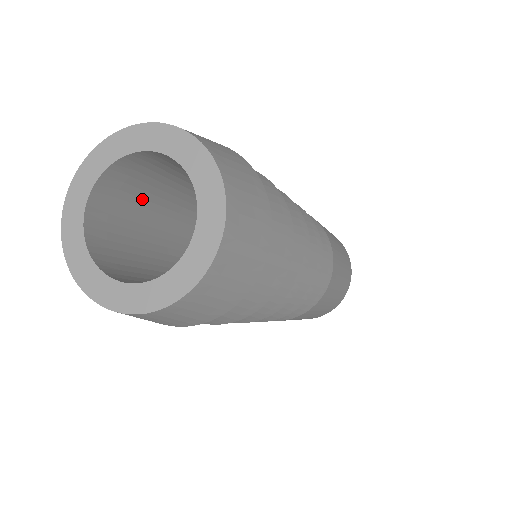
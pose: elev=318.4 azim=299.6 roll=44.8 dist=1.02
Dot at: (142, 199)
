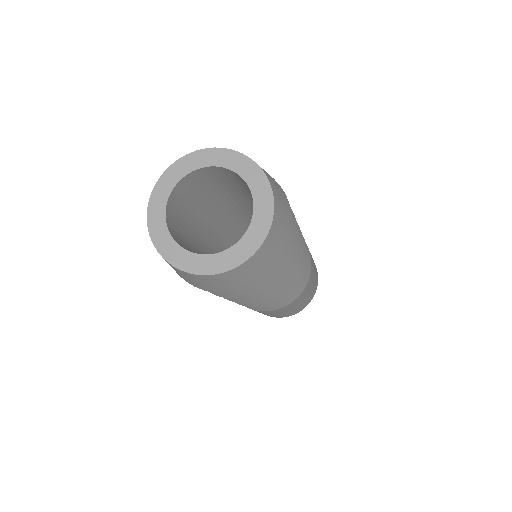
Dot at: (228, 185)
